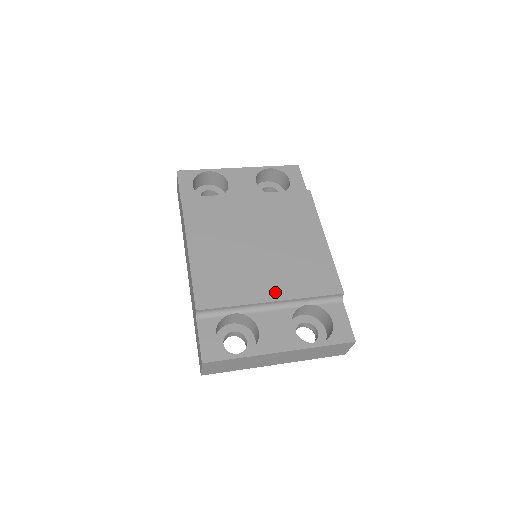
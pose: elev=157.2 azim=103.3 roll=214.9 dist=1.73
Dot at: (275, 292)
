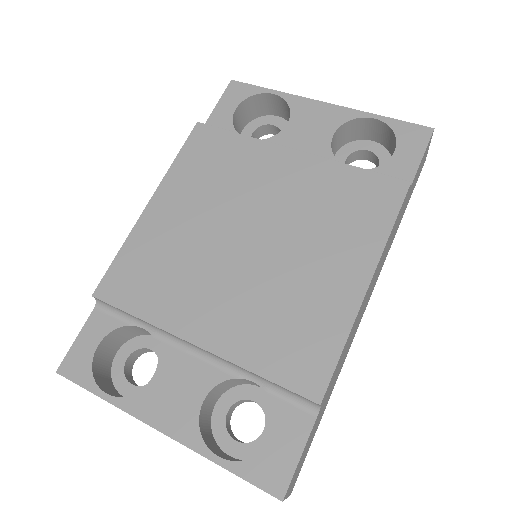
Dot at: (210, 332)
